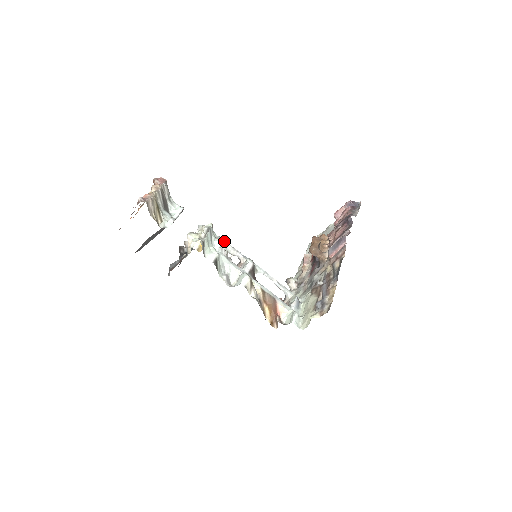
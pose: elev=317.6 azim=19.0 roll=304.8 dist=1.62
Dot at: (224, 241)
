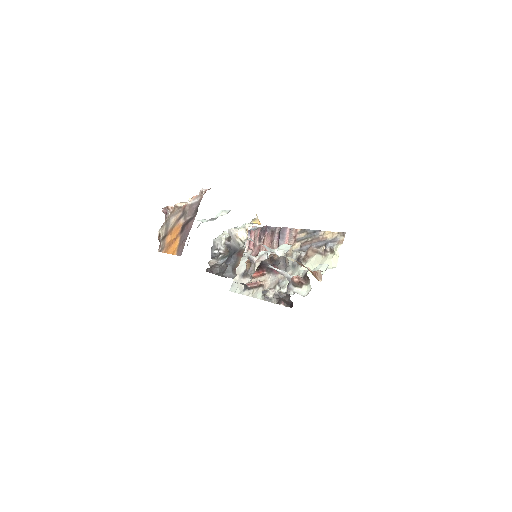
Dot at: occluded
